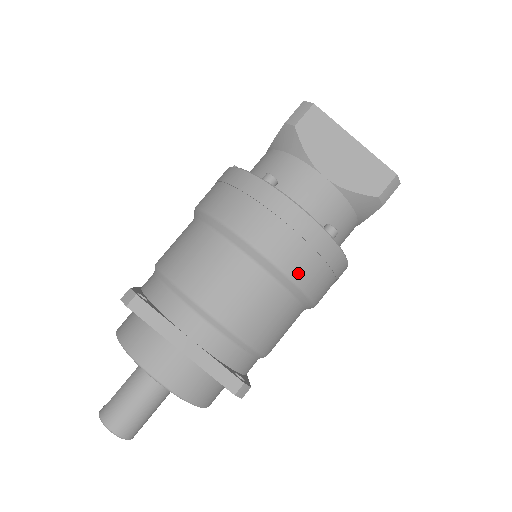
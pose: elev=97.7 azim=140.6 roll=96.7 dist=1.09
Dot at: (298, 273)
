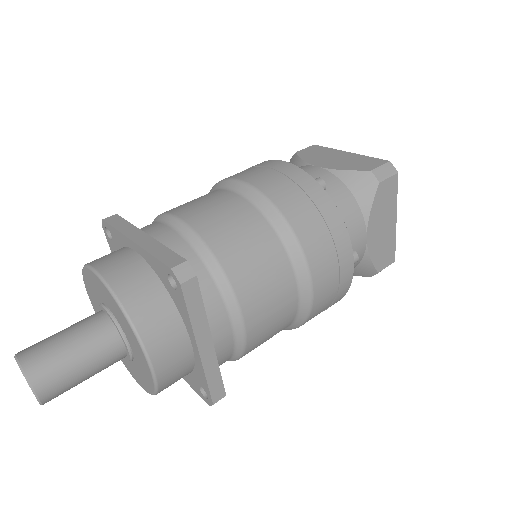
Dot at: (276, 197)
